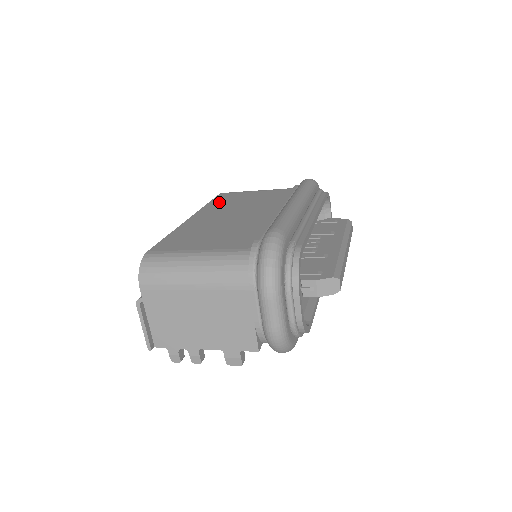
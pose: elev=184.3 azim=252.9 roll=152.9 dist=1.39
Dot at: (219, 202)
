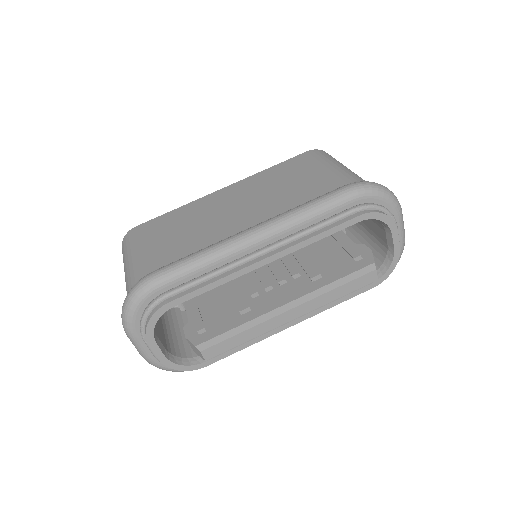
Dot at: (275, 172)
